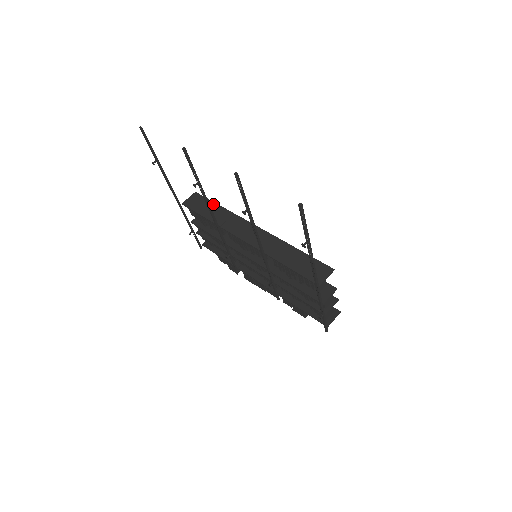
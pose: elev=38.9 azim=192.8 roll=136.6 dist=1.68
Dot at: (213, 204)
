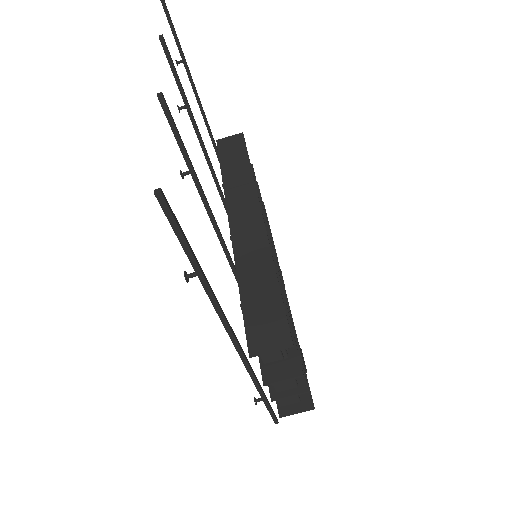
Dot at: (245, 157)
